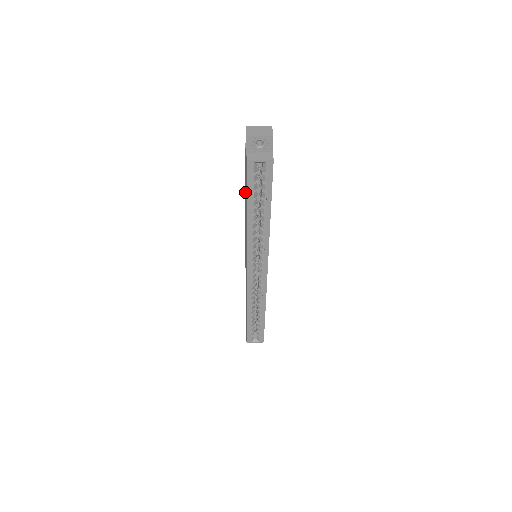
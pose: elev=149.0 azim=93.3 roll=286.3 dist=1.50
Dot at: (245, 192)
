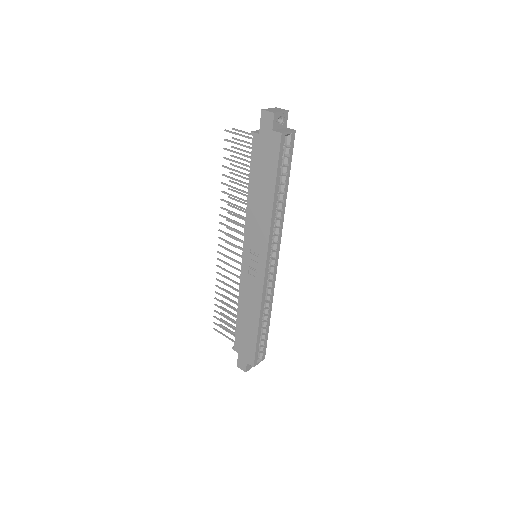
Dot at: (251, 184)
